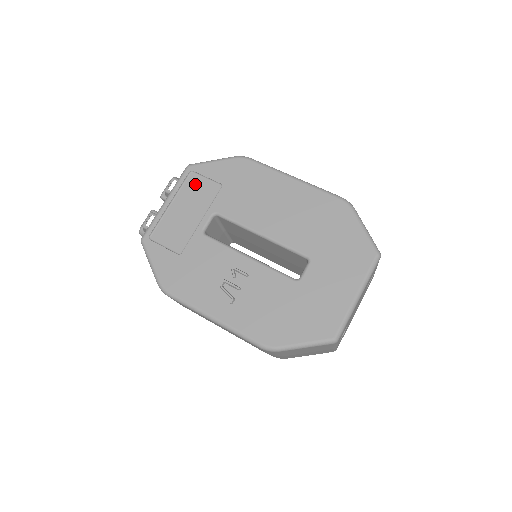
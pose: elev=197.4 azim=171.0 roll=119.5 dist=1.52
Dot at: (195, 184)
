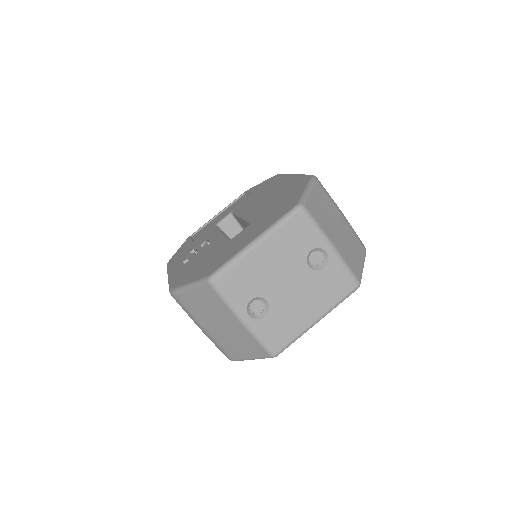
Dot at: (240, 200)
